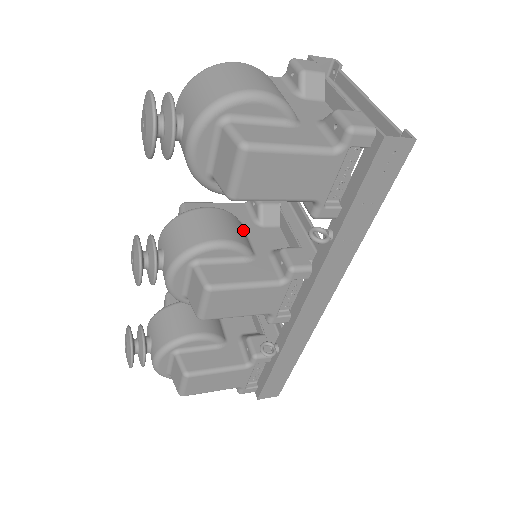
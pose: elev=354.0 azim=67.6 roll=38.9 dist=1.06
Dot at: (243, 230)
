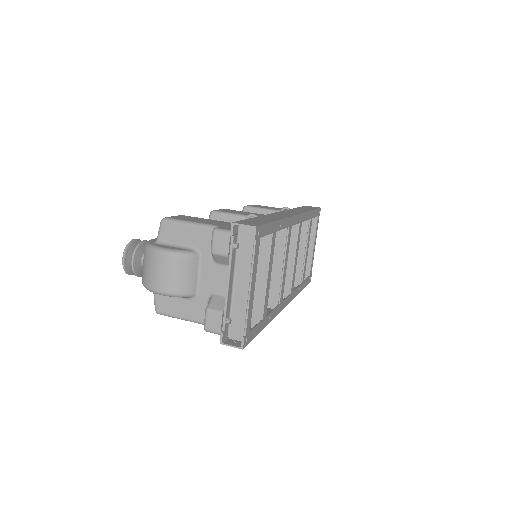
Dot at: occluded
